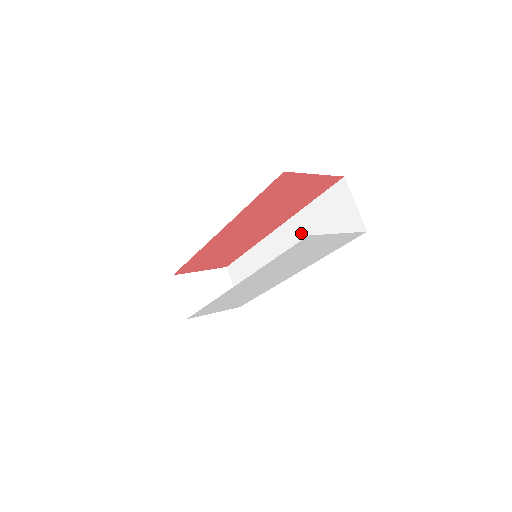
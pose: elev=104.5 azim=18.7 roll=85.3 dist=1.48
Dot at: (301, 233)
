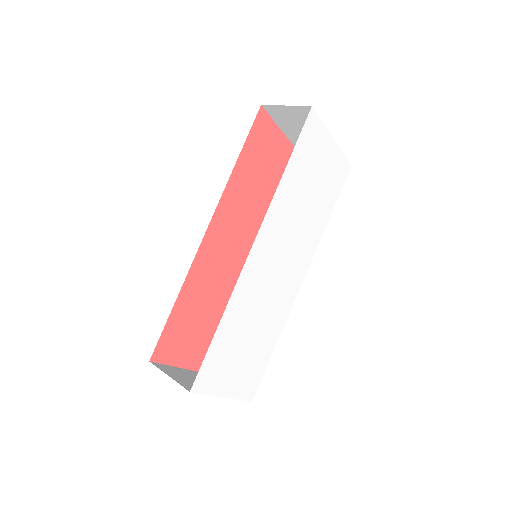
Dot at: occluded
